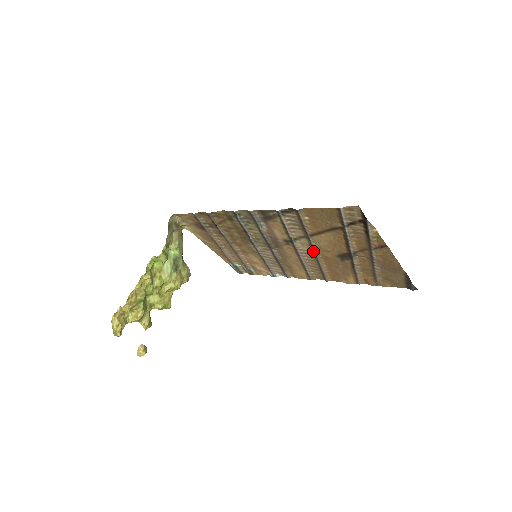
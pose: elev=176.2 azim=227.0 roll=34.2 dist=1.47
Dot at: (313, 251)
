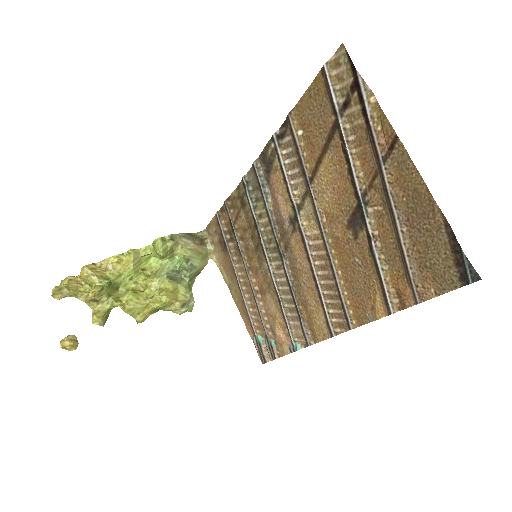
Dot at: (321, 231)
